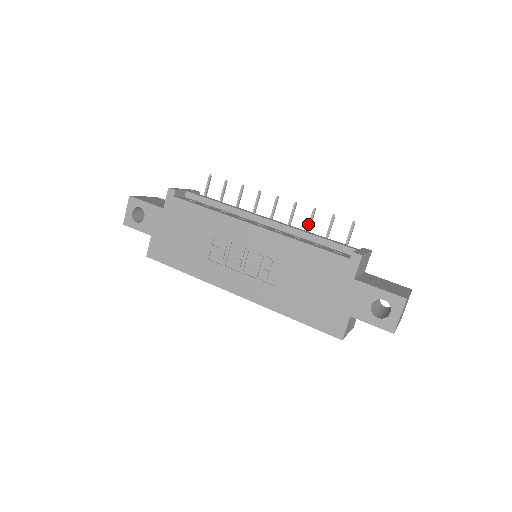
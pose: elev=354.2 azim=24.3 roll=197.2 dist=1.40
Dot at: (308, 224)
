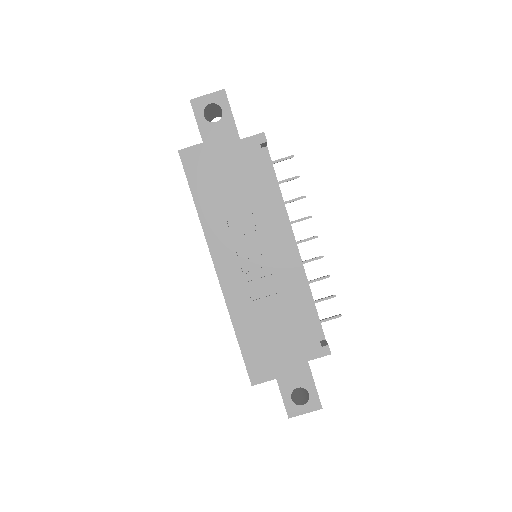
Dot at: (313, 280)
